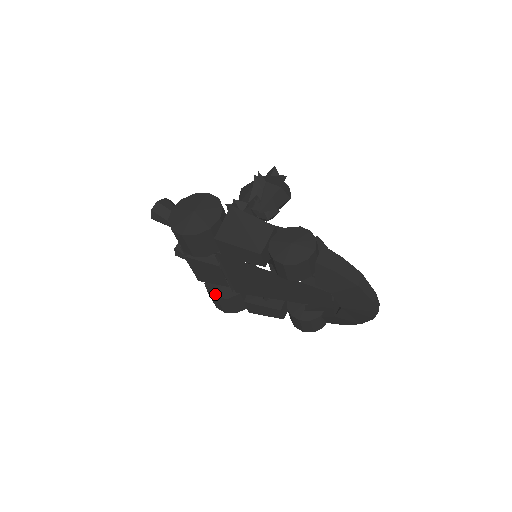
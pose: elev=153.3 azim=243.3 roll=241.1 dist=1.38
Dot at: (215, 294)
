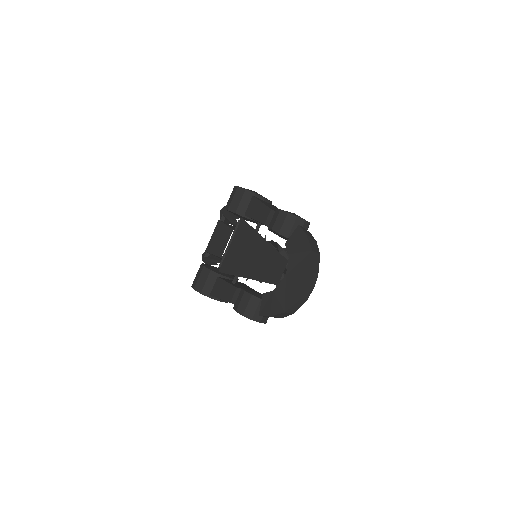
Dot at: (205, 265)
